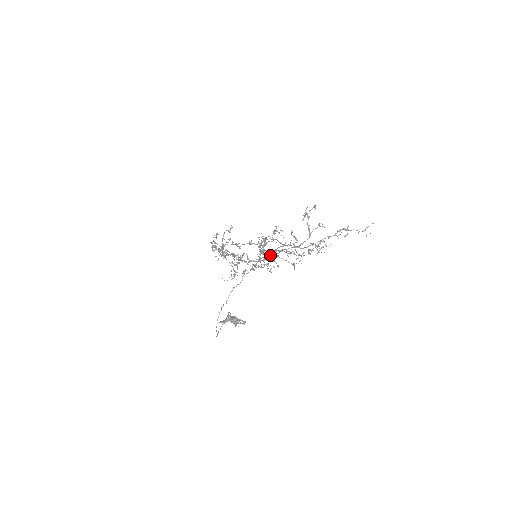
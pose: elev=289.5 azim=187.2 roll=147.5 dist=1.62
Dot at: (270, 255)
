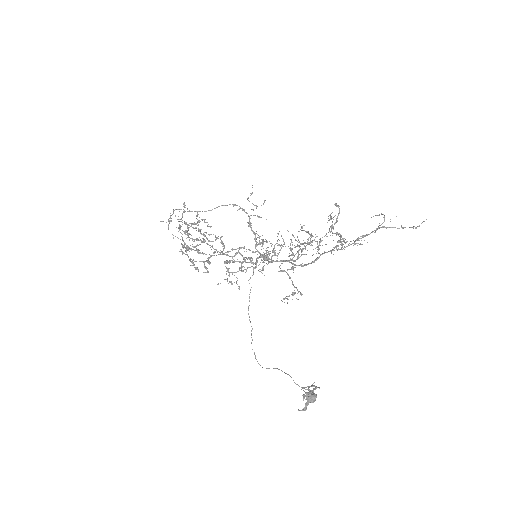
Dot at: (282, 260)
